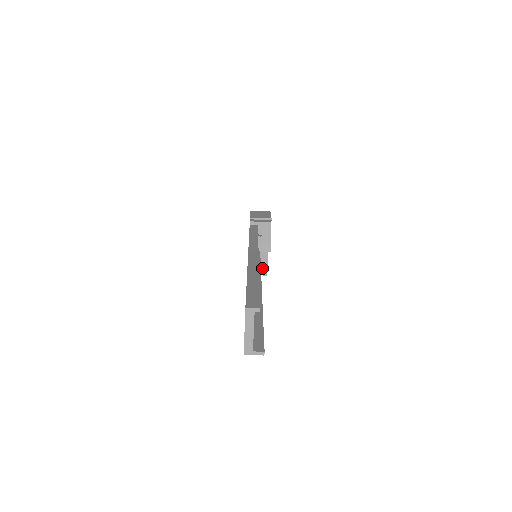
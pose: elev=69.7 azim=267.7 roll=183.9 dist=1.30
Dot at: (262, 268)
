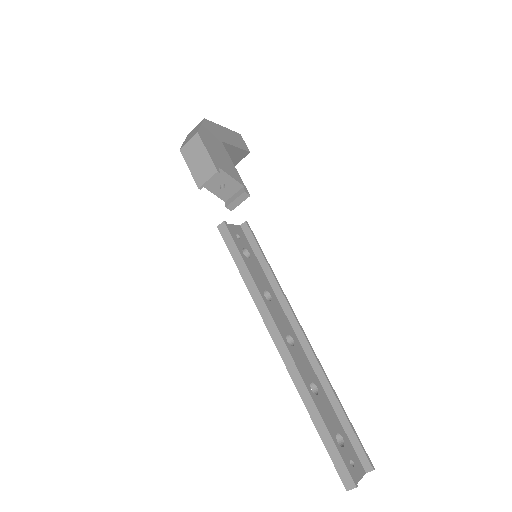
Dot at: (240, 154)
